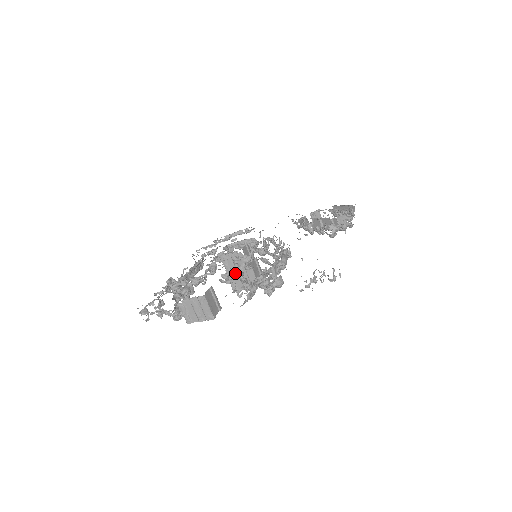
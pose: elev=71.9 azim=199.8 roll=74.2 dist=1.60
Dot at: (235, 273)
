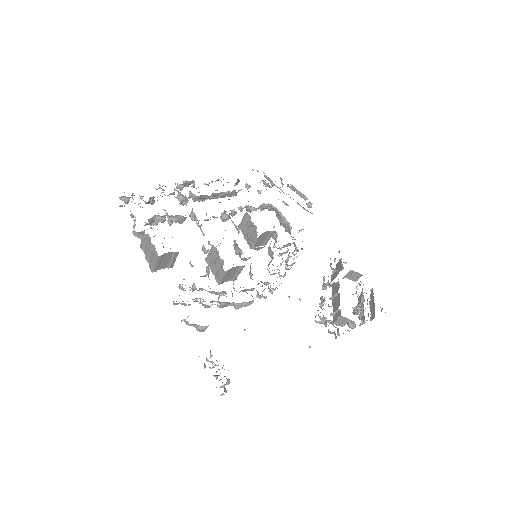
Dot at: (217, 255)
